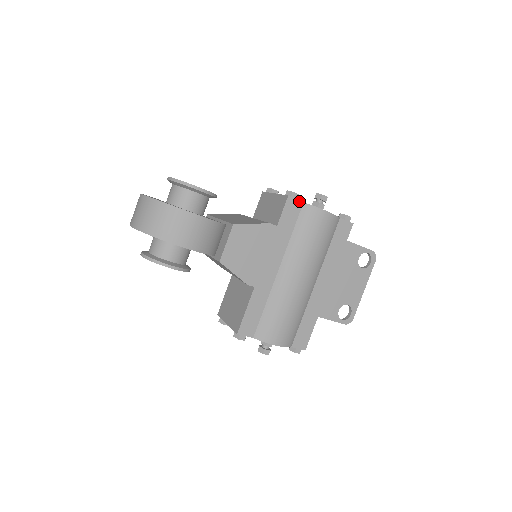
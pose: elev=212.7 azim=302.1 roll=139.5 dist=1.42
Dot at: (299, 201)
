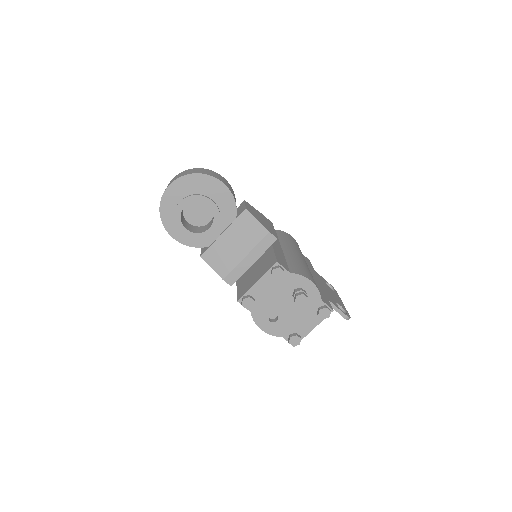
Dot at: occluded
